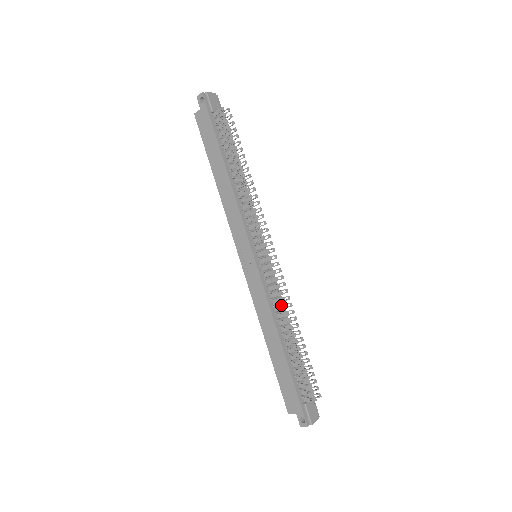
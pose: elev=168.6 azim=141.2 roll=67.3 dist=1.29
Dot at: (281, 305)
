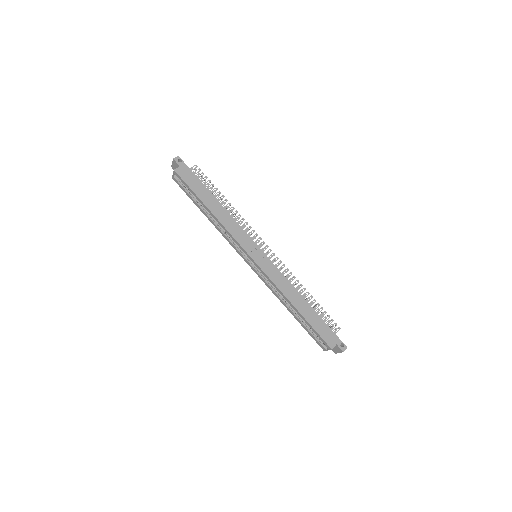
Dot at: occluded
